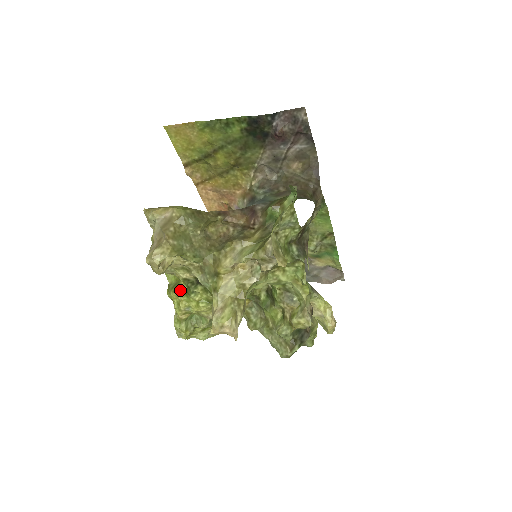
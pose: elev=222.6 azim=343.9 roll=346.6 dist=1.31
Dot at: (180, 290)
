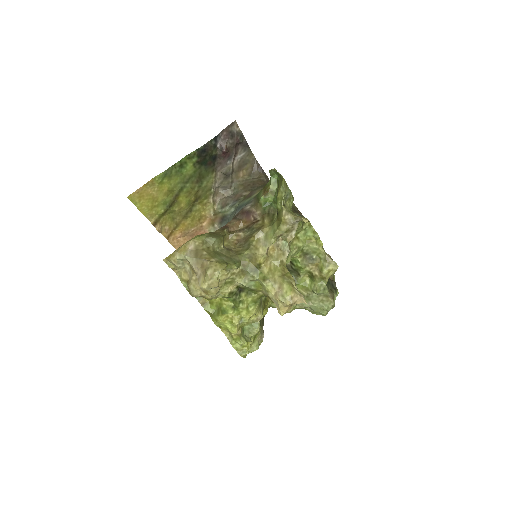
Dot at: (227, 309)
